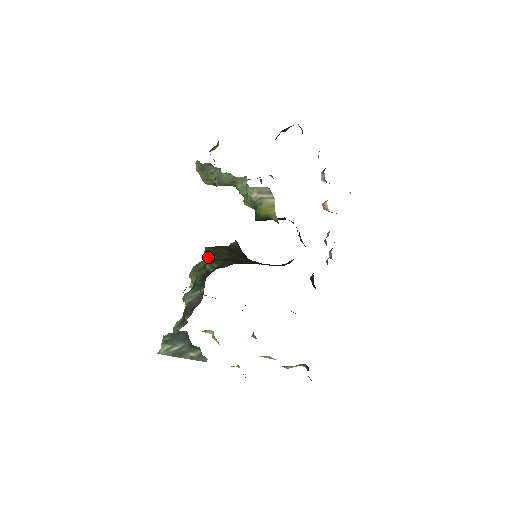
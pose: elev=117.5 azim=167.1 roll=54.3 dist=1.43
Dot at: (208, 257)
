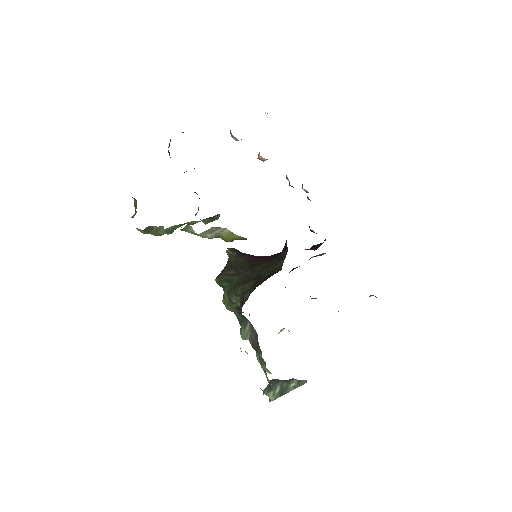
Dot at: (225, 289)
